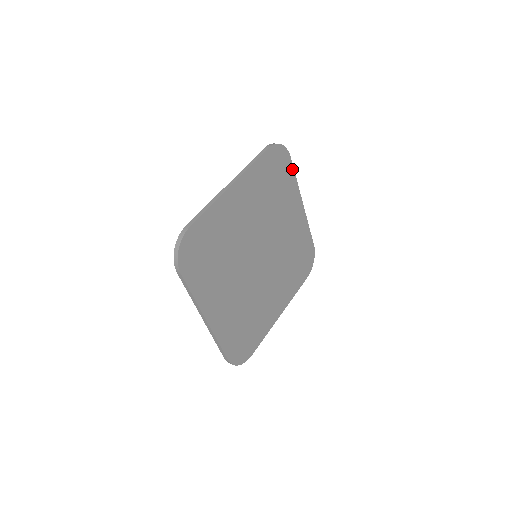
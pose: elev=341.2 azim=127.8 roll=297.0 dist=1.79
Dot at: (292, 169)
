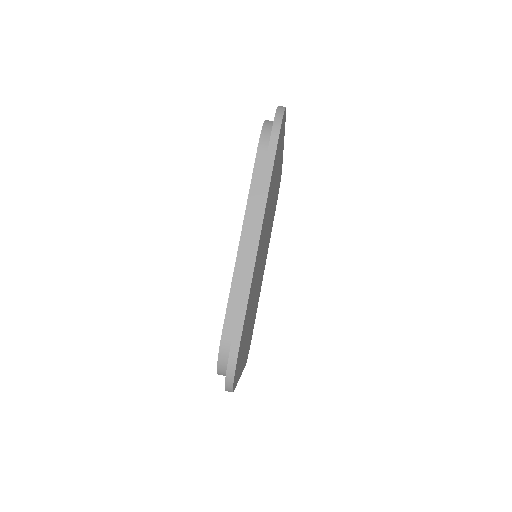
Dot at: occluded
